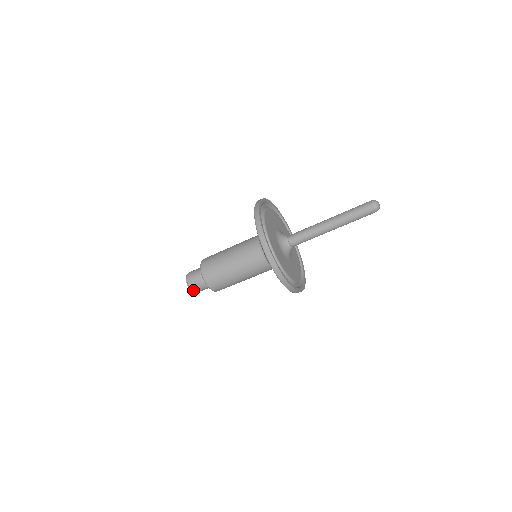
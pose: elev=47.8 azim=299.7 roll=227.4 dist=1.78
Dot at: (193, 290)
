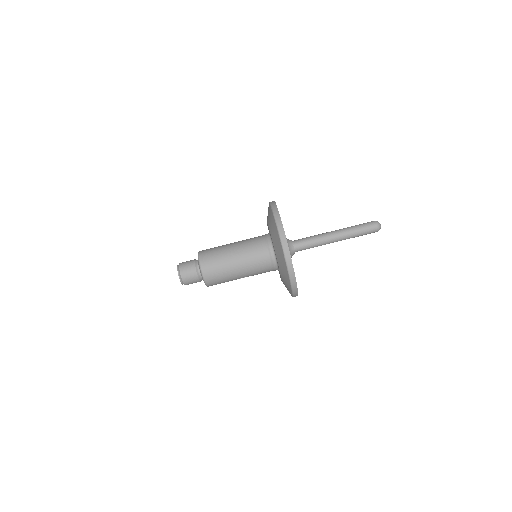
Dot at: (181, 271)
